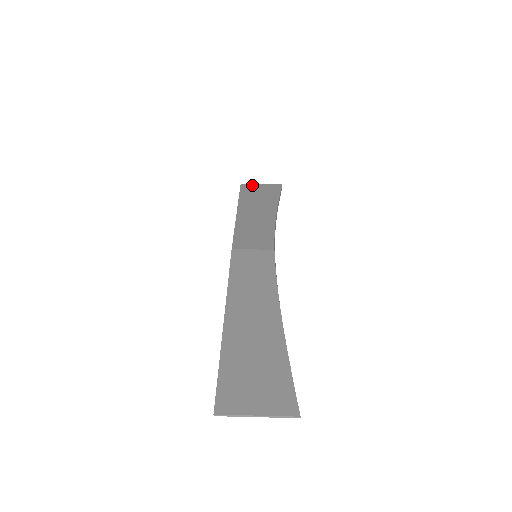
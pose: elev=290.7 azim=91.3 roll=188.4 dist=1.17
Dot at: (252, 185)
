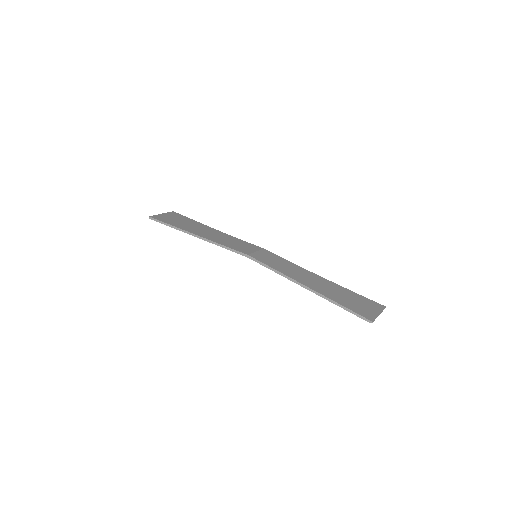
Dot at: (159, 216)
